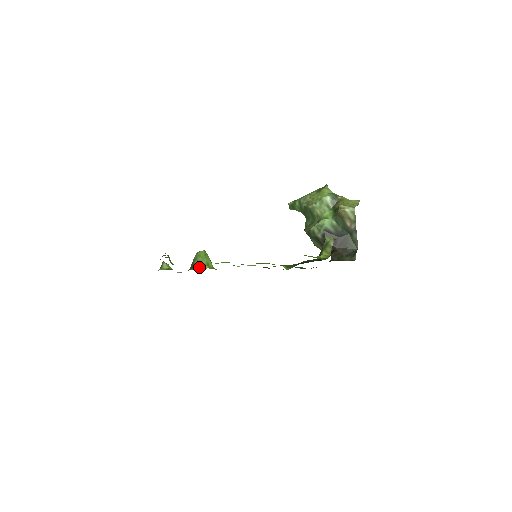
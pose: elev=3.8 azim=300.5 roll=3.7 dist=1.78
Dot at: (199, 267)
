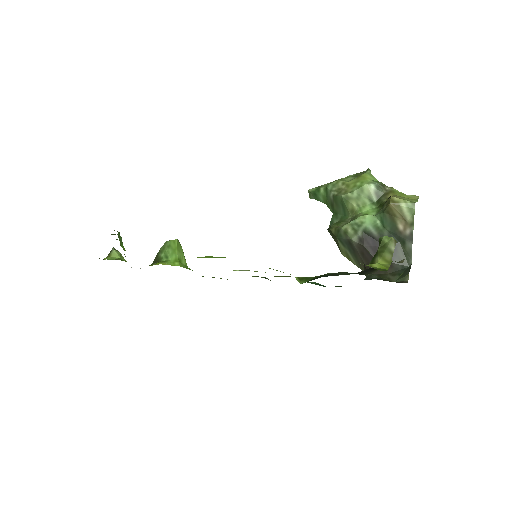
Dot at: (166, 262)
